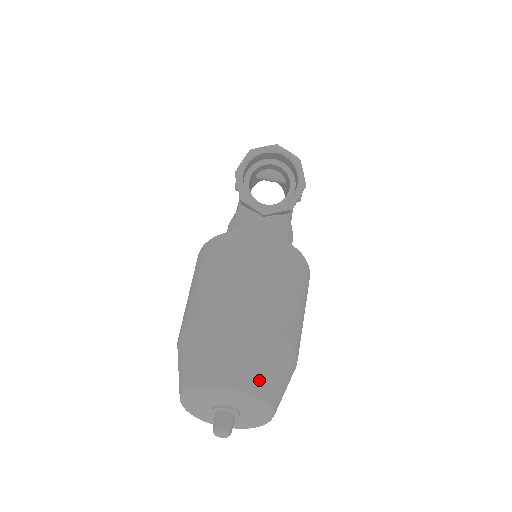
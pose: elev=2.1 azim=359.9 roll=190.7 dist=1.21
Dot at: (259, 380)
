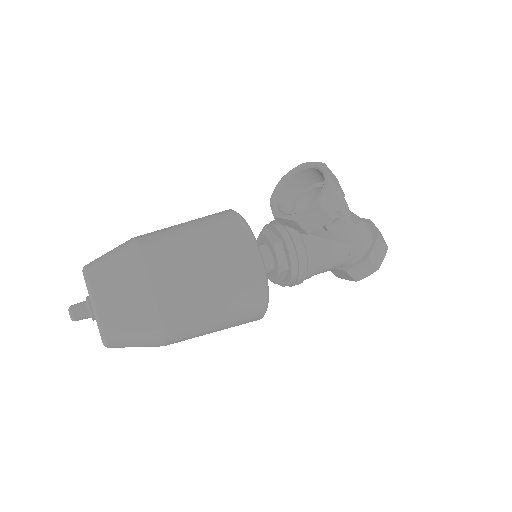
Dot at: (103, 283)
